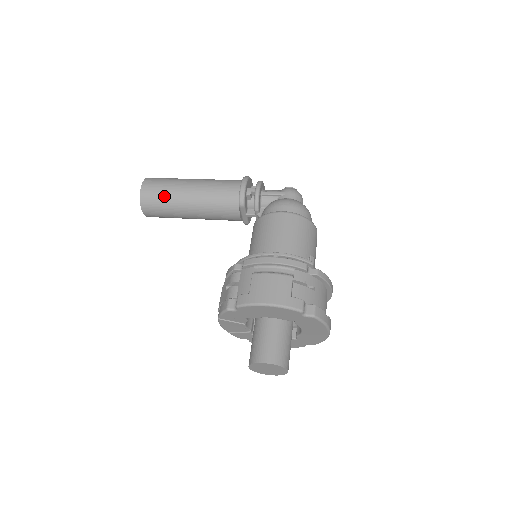
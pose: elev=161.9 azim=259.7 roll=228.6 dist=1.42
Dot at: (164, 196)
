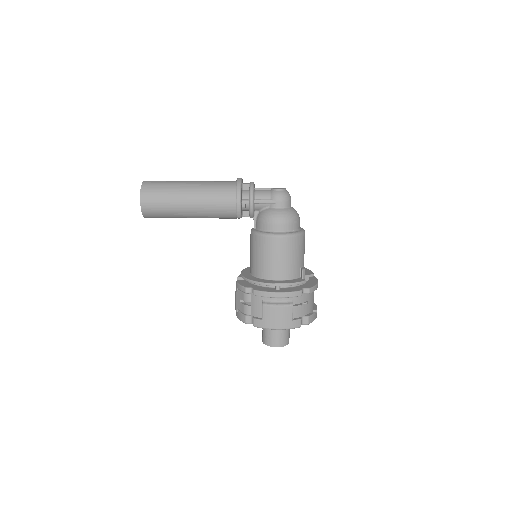
Dot at: (165, 211)
